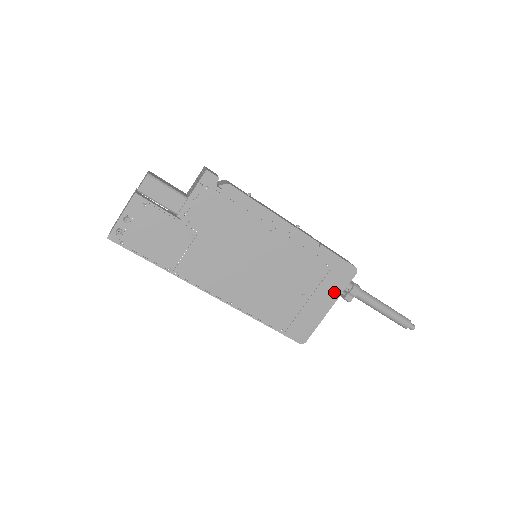
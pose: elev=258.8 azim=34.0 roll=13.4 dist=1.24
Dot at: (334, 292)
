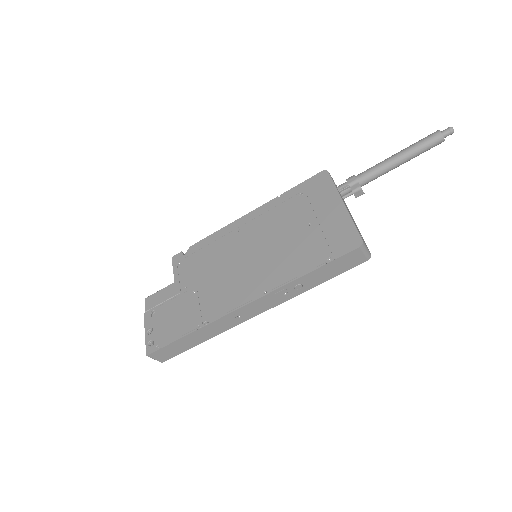
Dot at: (330, 196)
